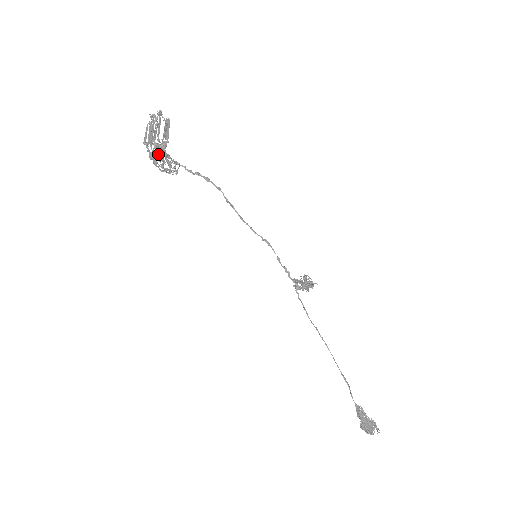
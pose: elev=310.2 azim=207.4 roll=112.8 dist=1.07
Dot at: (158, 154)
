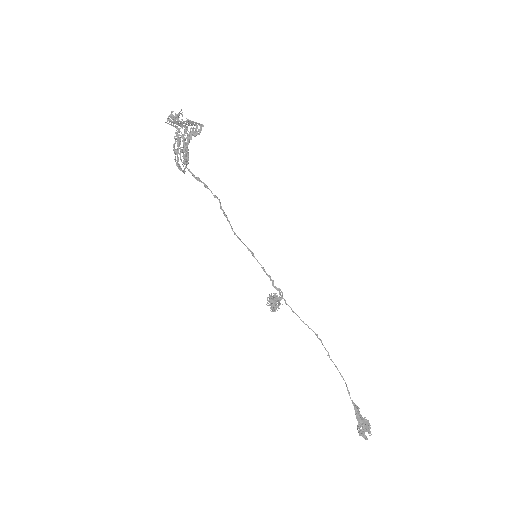
Dot at: (184, 142)
